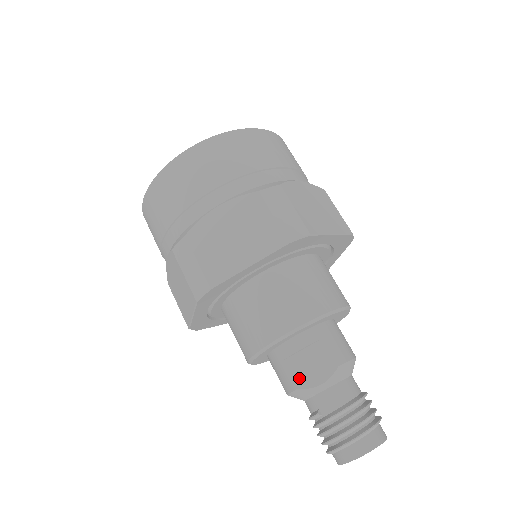
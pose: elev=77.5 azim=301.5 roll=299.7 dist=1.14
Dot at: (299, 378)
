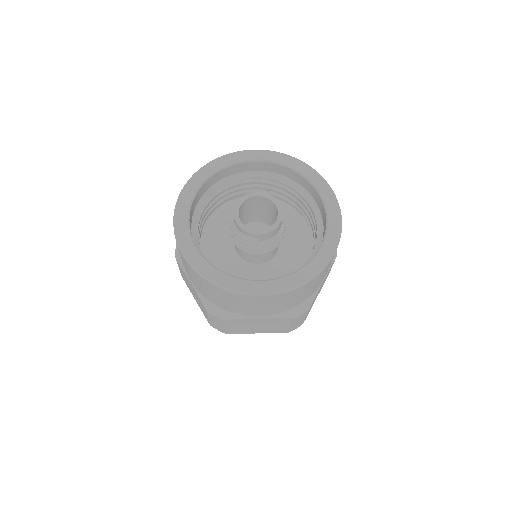
Dot at: occluded
